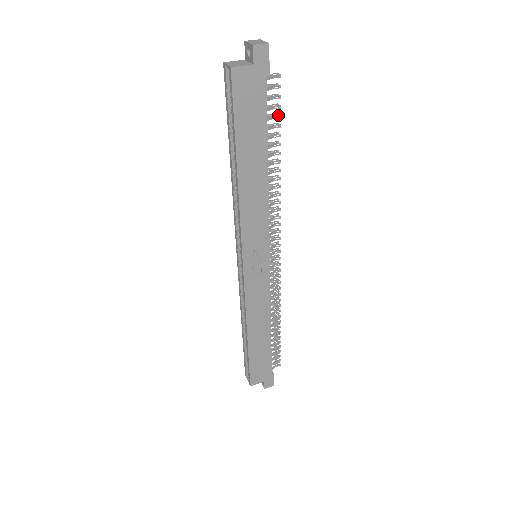
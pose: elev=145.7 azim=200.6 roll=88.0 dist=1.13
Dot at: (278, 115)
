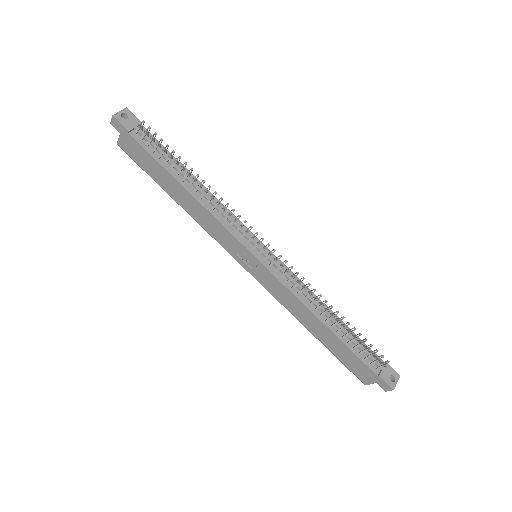
Dot at: (163, 148)
